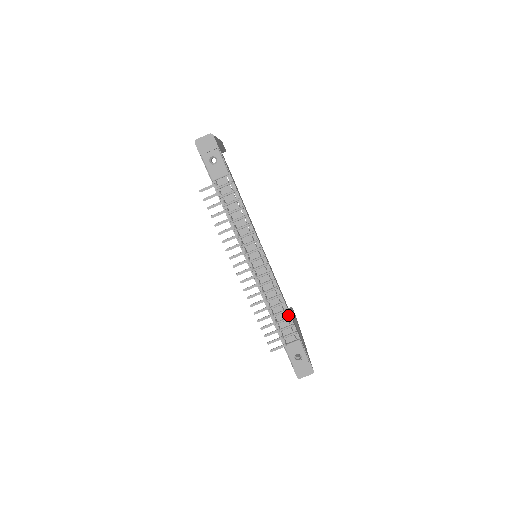
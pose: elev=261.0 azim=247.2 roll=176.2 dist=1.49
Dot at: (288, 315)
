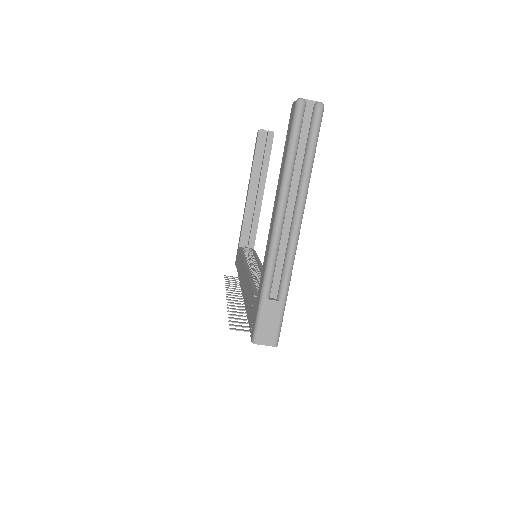
Dot at: occluded
